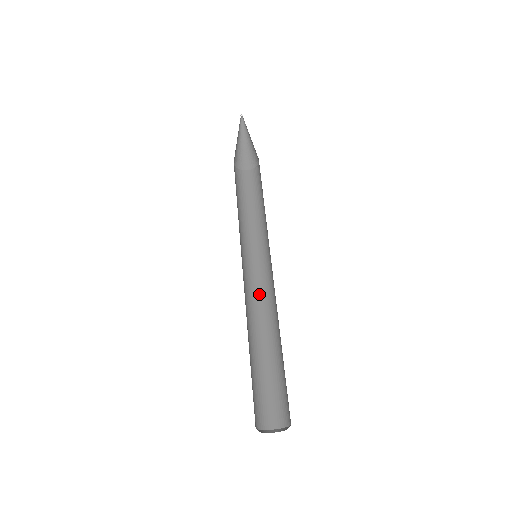
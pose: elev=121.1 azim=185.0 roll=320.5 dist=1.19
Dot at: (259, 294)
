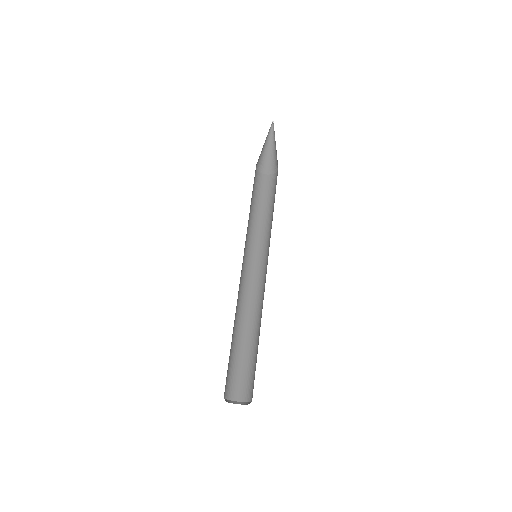
Dot at: (259, 288)
